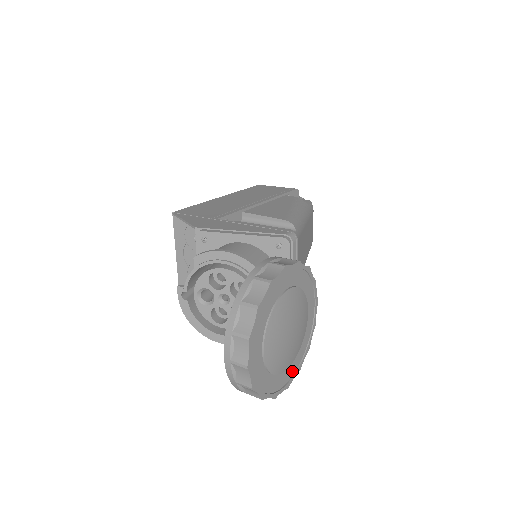
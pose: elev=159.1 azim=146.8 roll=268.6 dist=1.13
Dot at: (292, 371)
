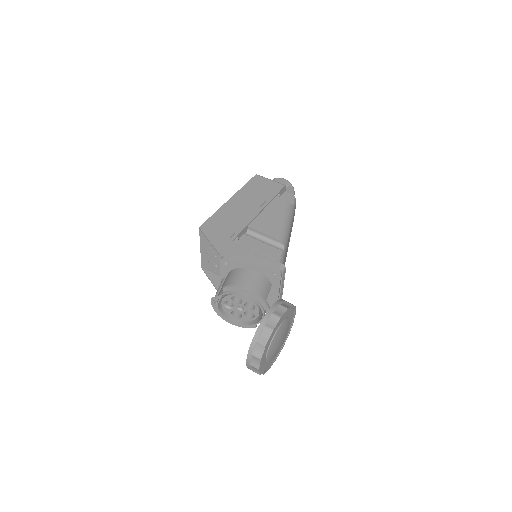
Dot at: (279, 351)
